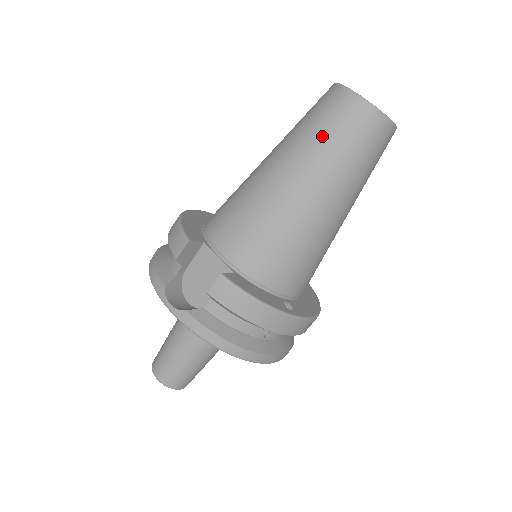
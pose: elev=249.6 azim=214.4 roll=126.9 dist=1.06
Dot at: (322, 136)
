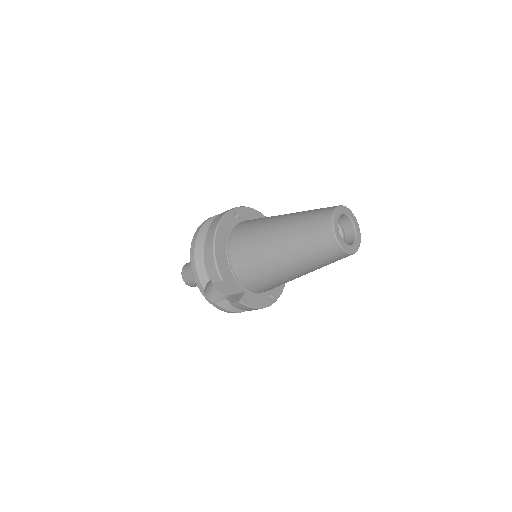
Dot at: (313, 257)
